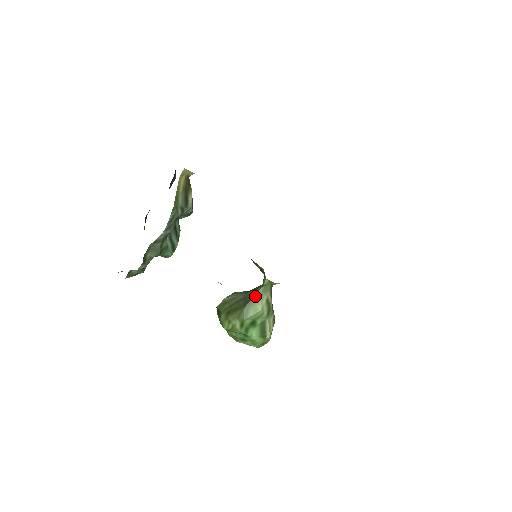
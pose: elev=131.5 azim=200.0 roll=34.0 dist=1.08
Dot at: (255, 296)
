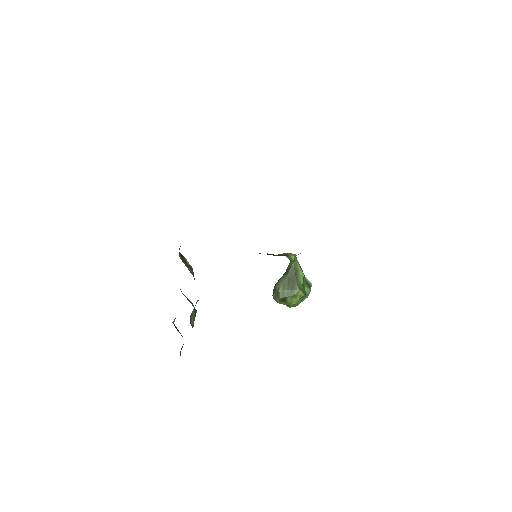
Dot at: (295, 271)
